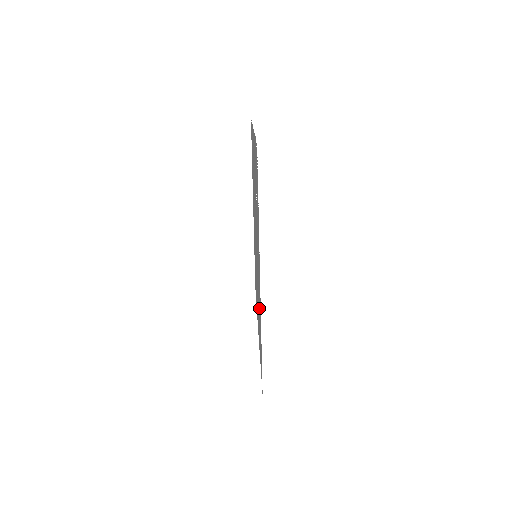
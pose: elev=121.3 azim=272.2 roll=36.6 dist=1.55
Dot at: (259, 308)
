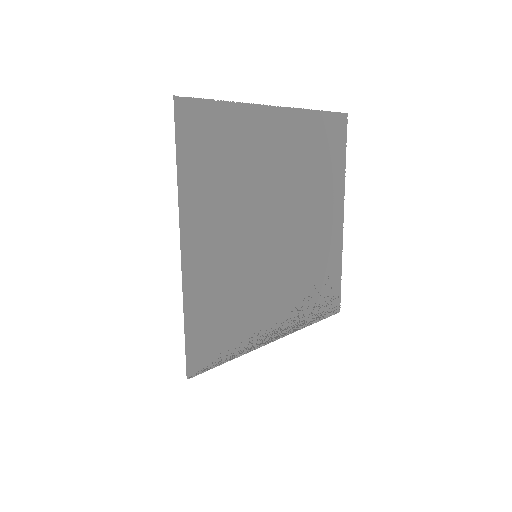
Dot at: (244, 150)
